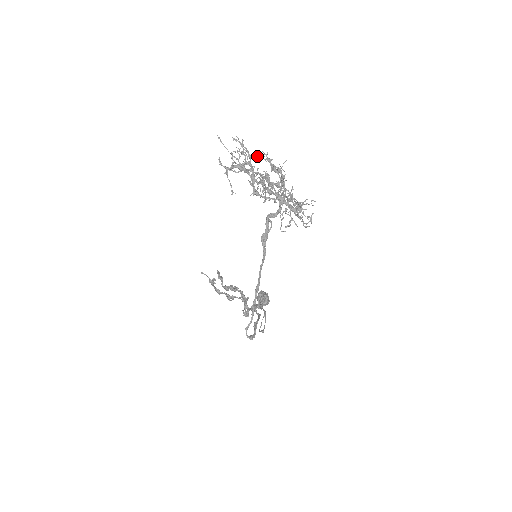
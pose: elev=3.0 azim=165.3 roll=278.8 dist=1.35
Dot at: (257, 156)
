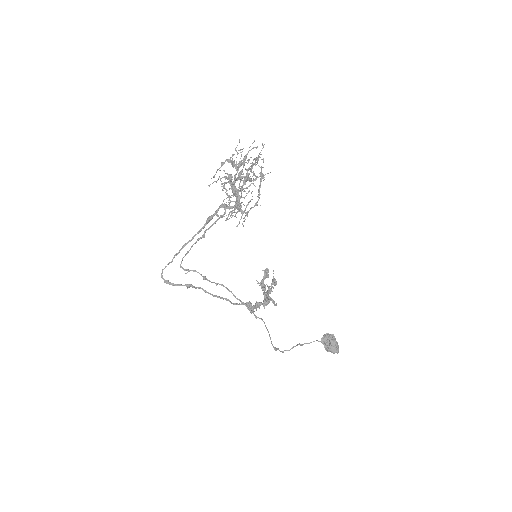
Dot at: occluded
